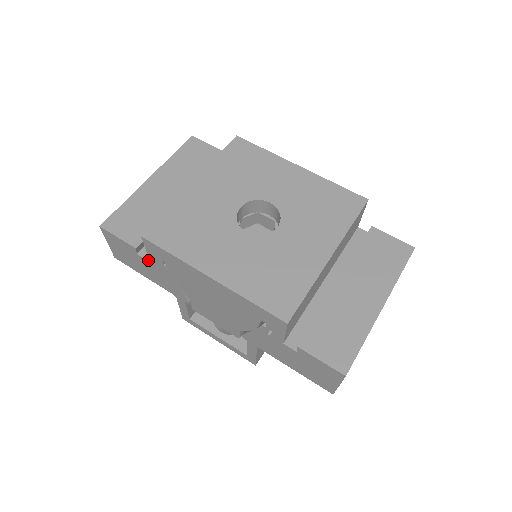
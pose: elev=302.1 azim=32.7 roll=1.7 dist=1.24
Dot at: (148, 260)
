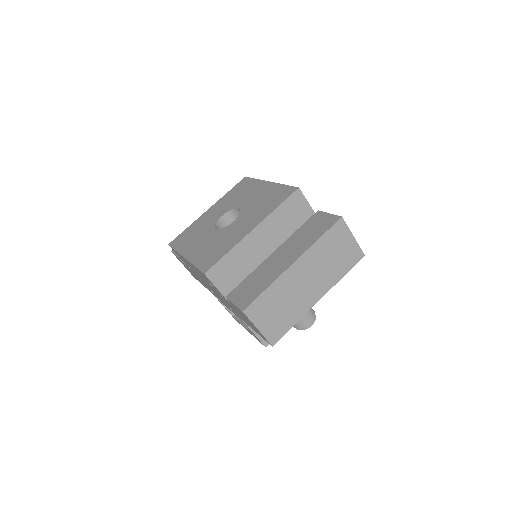
Dot at: (187, 266)
